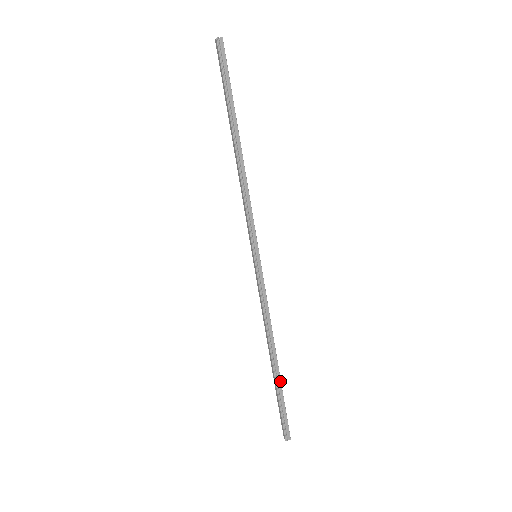
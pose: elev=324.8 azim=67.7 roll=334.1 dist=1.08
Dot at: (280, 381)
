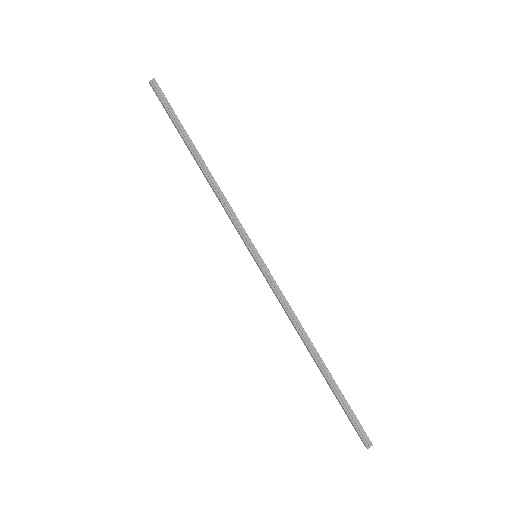
Dot at: (333, 379)
